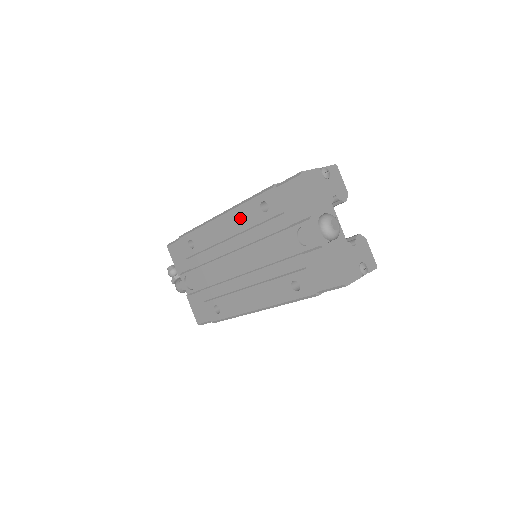
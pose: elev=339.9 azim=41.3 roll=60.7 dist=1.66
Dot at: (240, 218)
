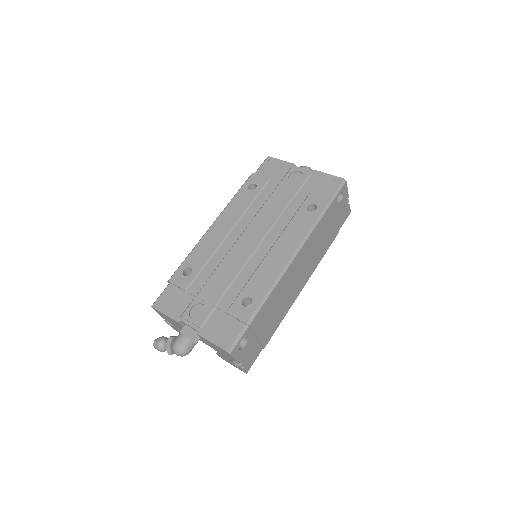
Dot at: (234, 209)
